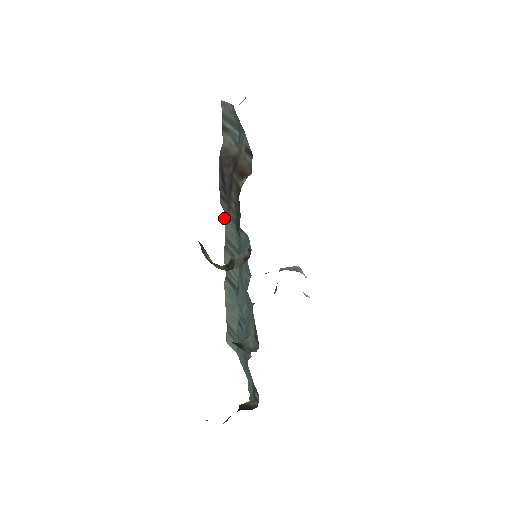
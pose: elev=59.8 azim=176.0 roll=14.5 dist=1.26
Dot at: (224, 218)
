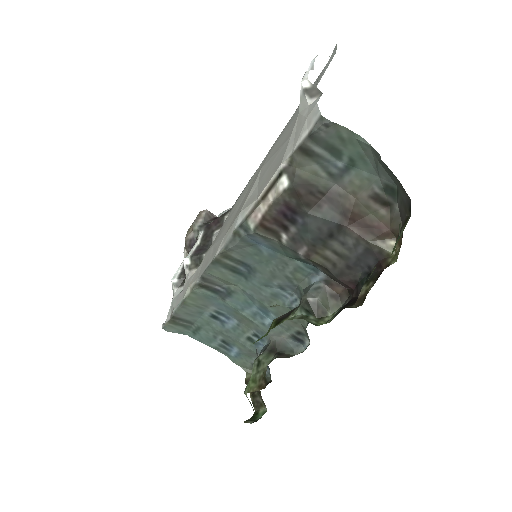
Dot at: (230, 237)
